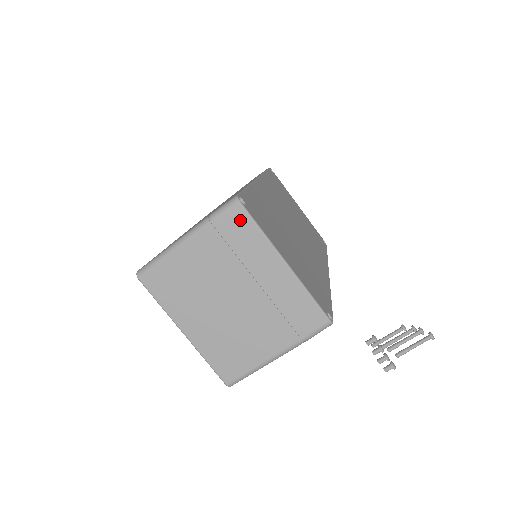
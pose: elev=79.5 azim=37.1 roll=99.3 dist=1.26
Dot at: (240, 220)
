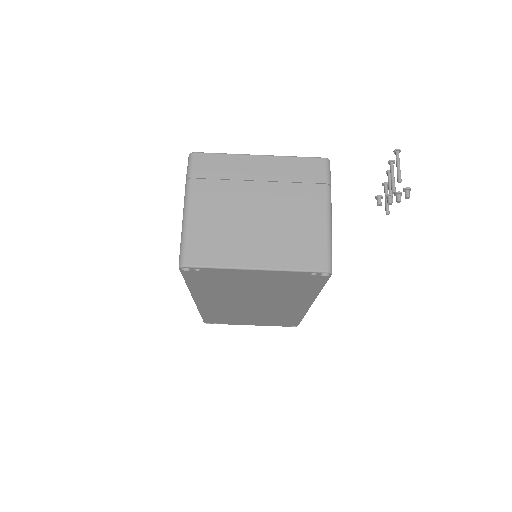
Dot at: (206, 161)
